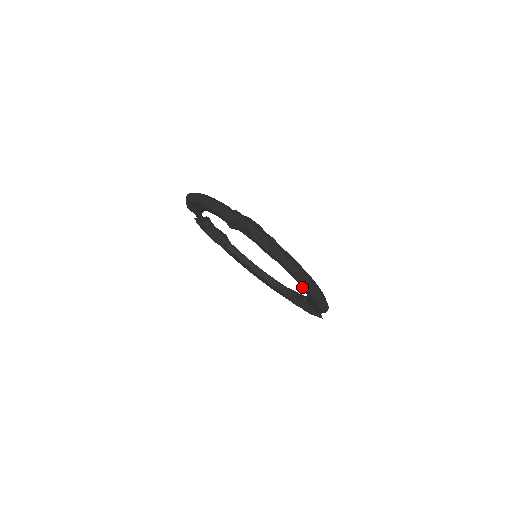
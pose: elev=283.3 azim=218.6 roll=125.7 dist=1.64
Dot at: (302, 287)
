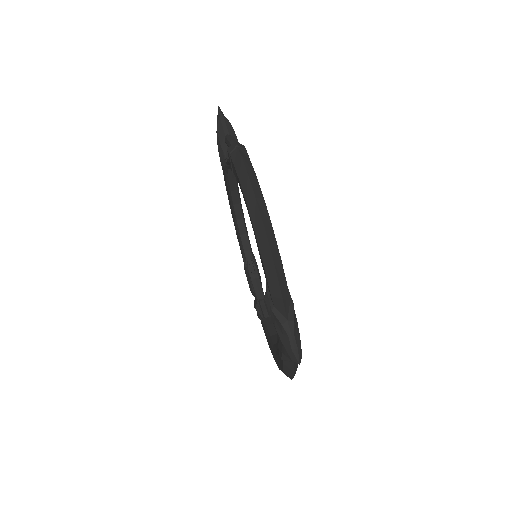
Dot at: occluded
